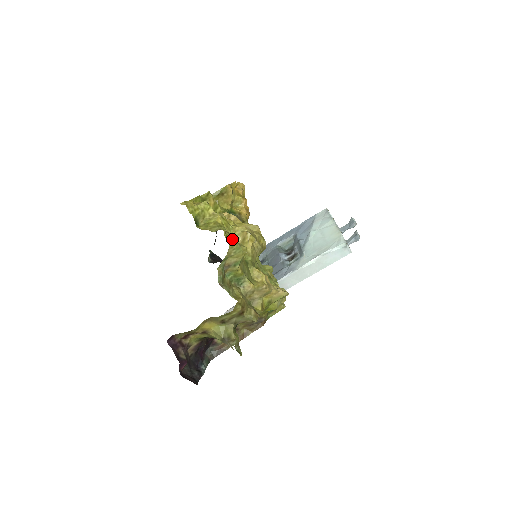
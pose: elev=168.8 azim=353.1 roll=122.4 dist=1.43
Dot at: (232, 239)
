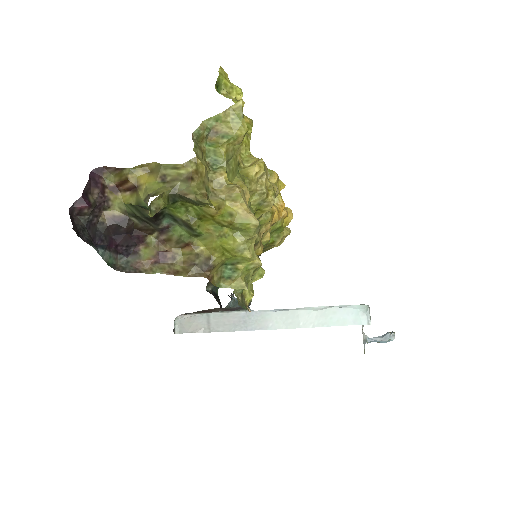
Dot at: (239, 101)
